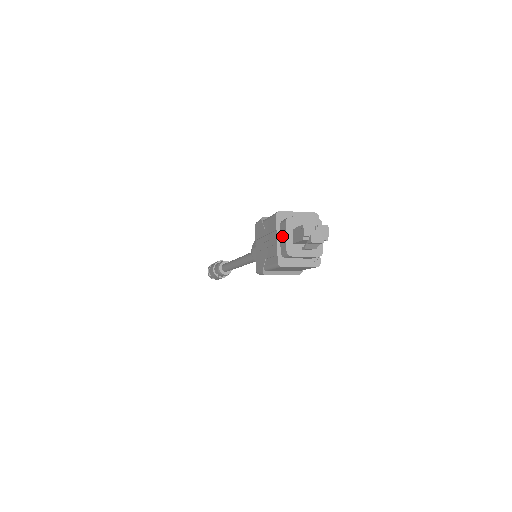
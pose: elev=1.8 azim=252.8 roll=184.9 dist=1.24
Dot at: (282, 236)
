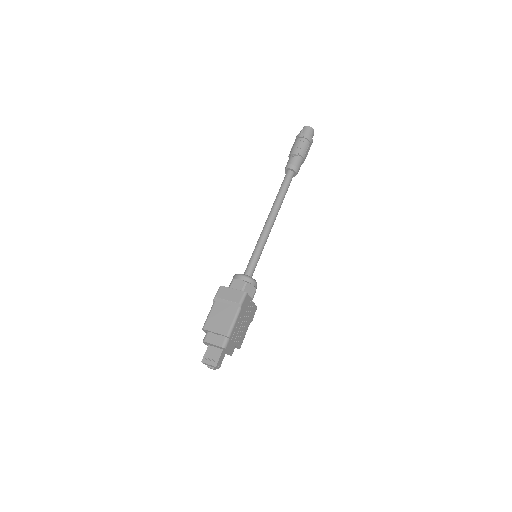
Dot at: occluded
